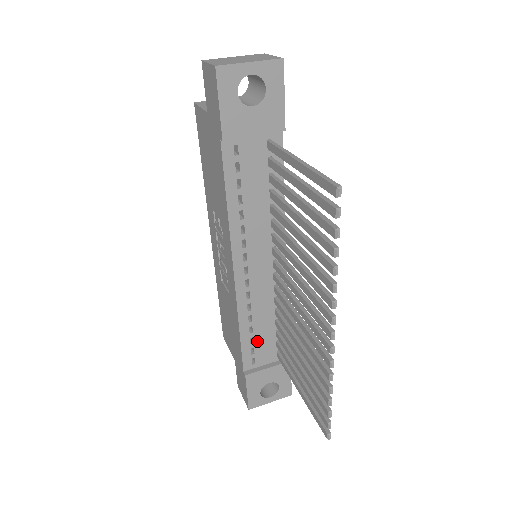
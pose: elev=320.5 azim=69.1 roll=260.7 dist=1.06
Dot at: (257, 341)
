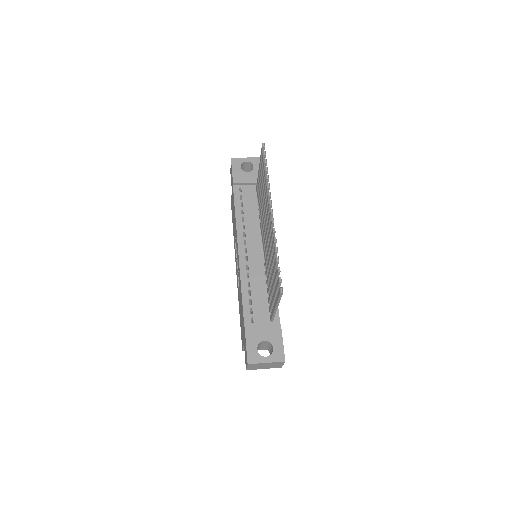
Dot at: (254, 304)
